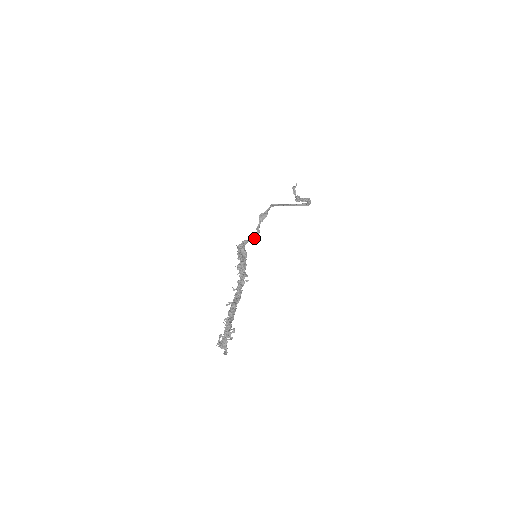
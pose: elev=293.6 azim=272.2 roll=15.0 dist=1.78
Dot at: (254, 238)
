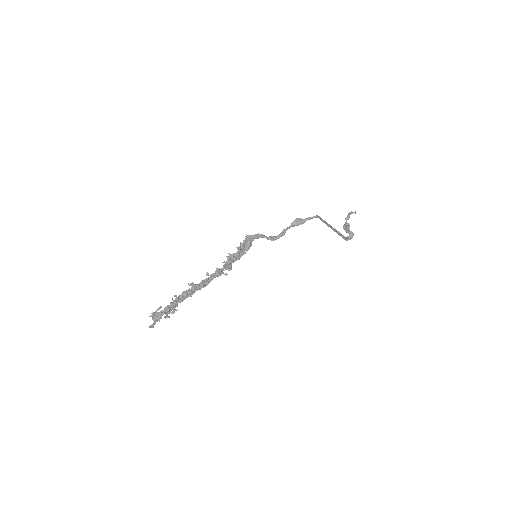
Dot at: (272, 237)
